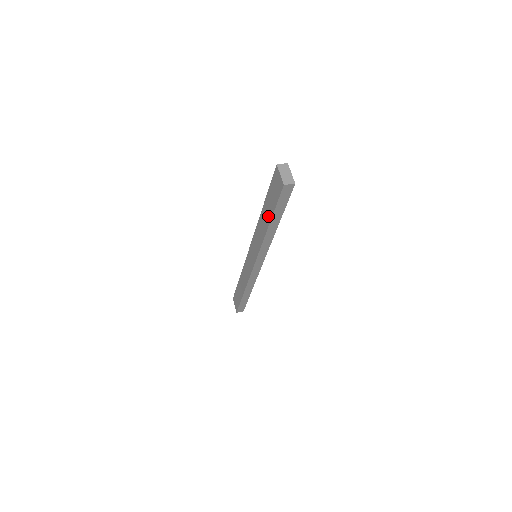
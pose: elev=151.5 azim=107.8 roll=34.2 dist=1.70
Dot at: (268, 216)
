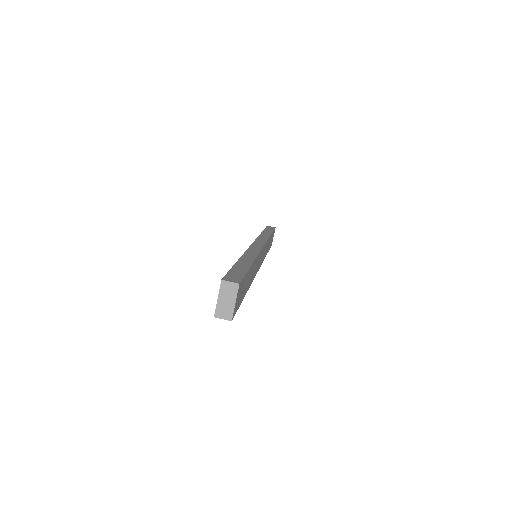
Dot at: occluded
